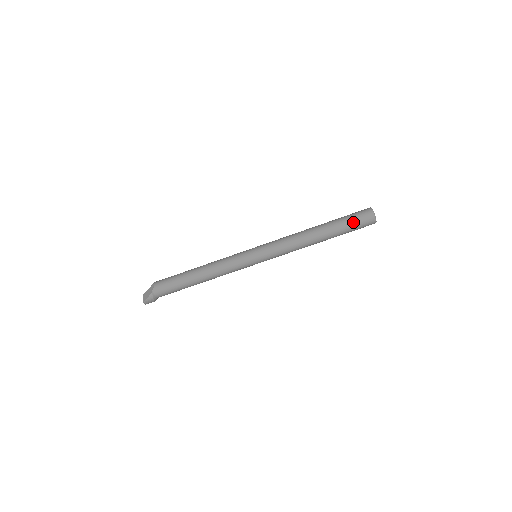
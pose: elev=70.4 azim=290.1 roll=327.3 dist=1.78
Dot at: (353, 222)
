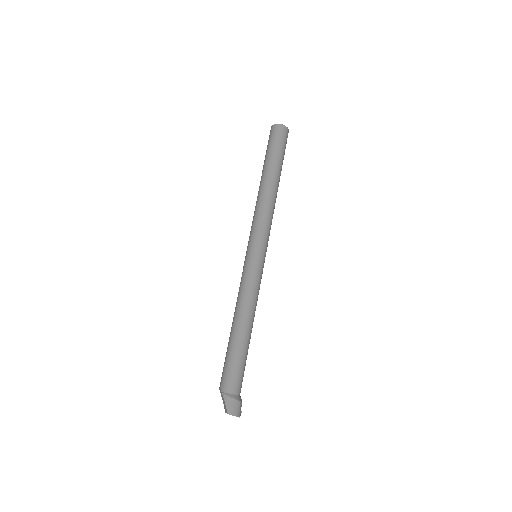
Dot at: (271, 145)
